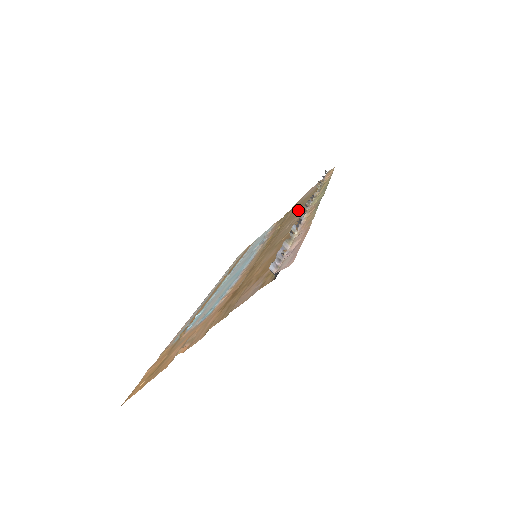
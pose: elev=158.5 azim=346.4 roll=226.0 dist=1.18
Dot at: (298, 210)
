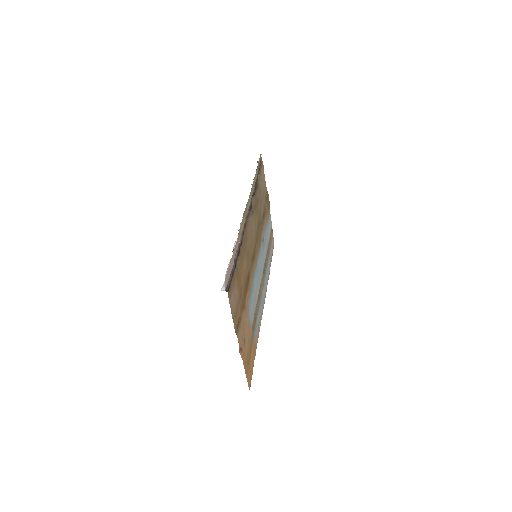
Dot at: (256, 208)
